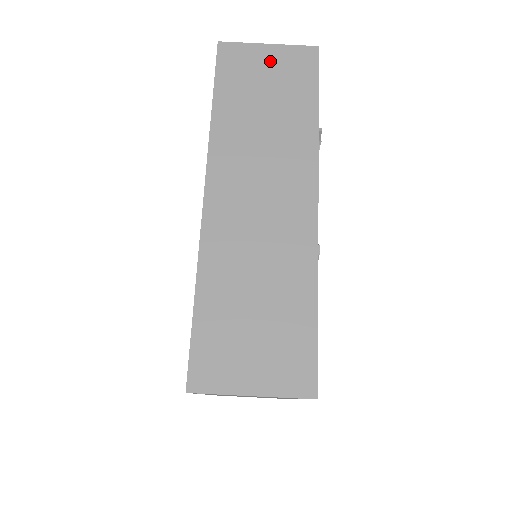
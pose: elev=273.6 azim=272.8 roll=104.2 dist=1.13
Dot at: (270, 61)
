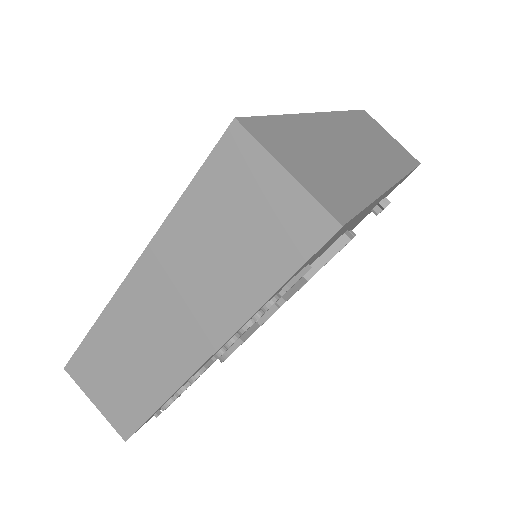
Dot at: (390, 139)
